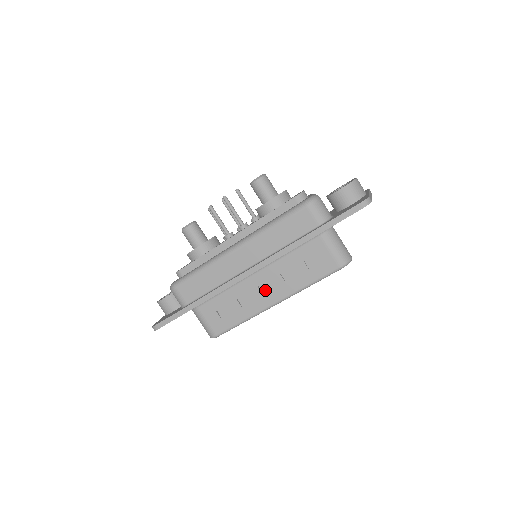
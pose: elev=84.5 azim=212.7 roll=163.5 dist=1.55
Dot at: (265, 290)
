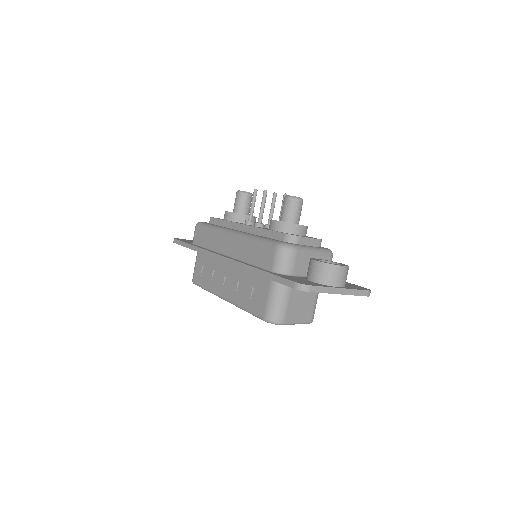
Dot at: (227, 282)
